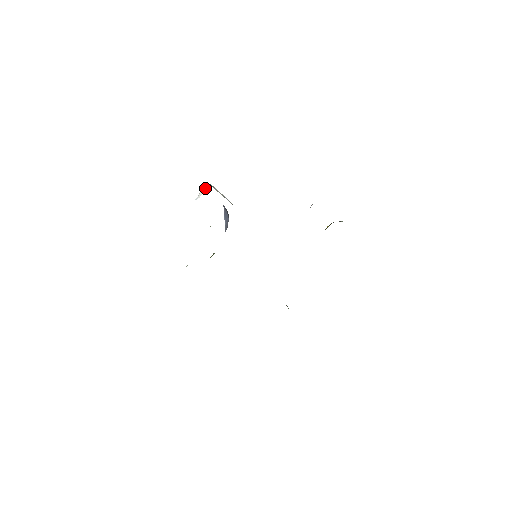
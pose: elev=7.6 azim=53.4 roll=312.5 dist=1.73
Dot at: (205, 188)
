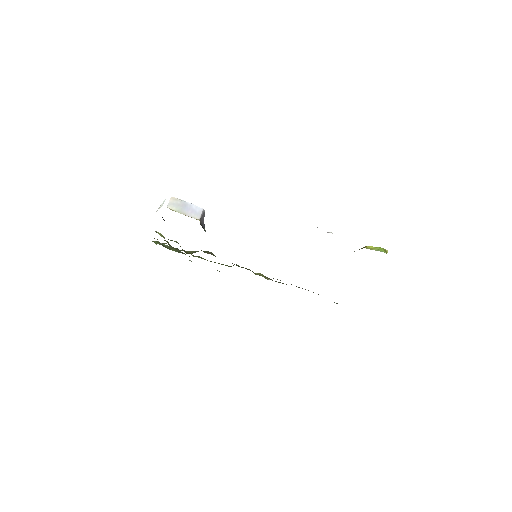
Dot at: (161, 204)
